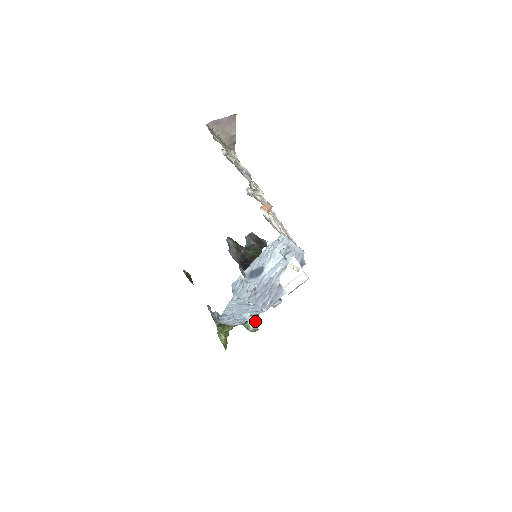
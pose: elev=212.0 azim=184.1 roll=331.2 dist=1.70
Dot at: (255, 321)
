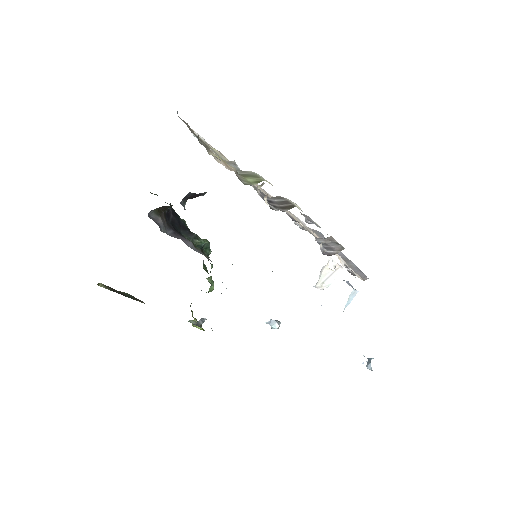
Dot at: (211, 279)
